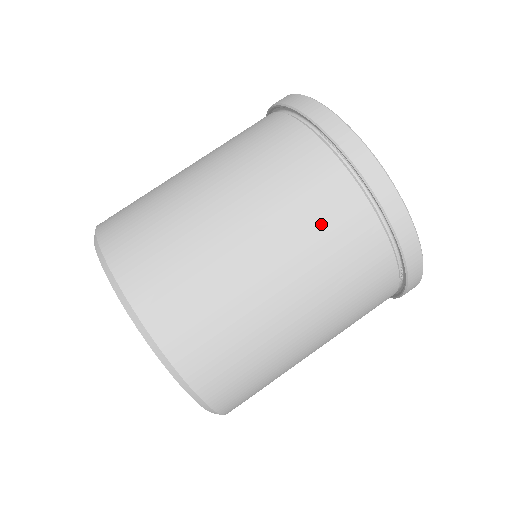
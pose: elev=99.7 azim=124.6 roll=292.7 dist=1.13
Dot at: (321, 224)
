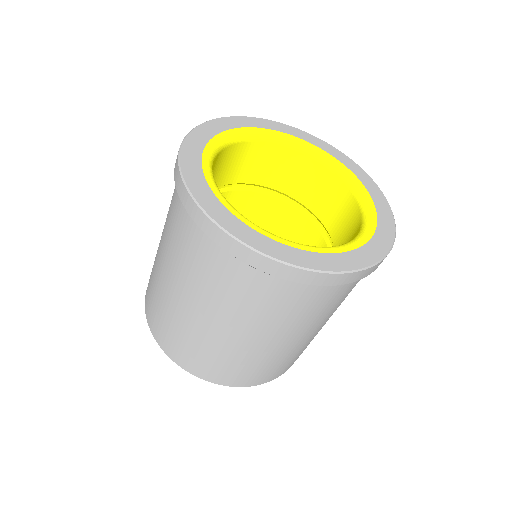
Dot at: (324, 308)
